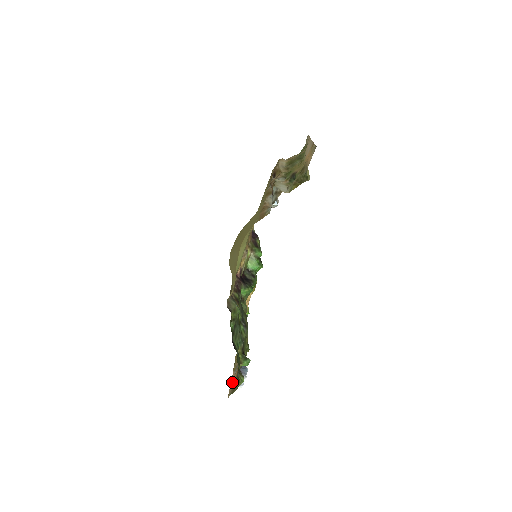
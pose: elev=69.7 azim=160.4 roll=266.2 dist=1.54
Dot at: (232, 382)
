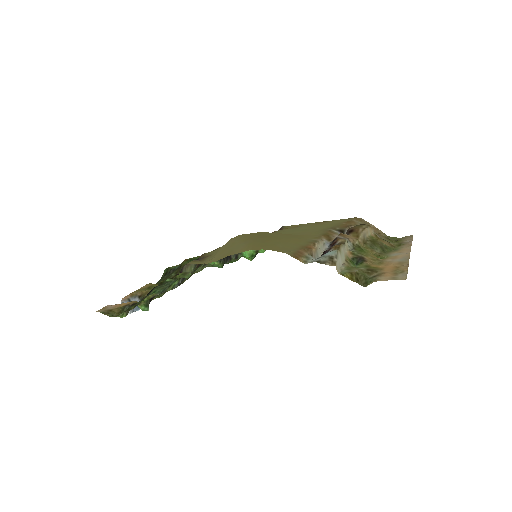
Dot at: (116, 304)
